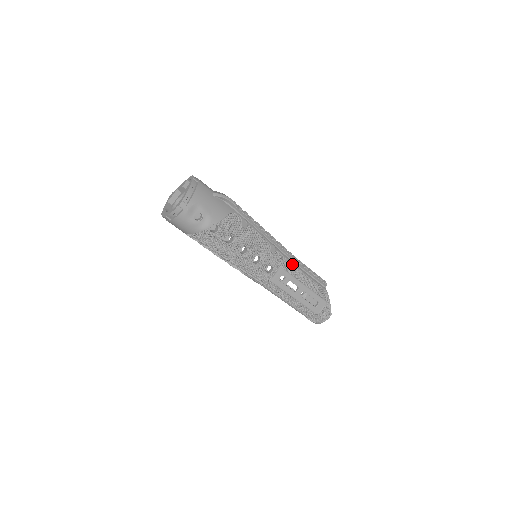
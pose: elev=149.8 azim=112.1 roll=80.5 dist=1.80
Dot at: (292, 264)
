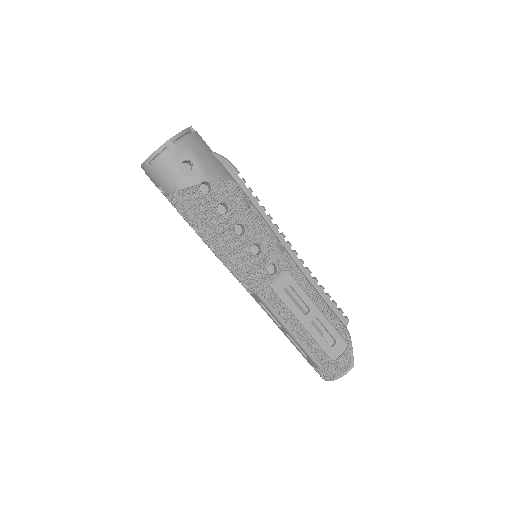
Dot at: (303, 276)
